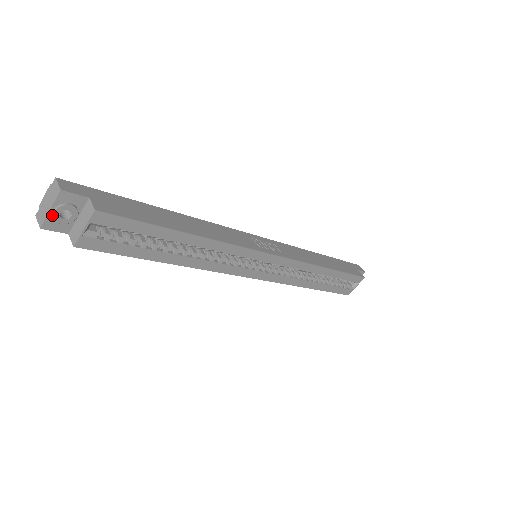
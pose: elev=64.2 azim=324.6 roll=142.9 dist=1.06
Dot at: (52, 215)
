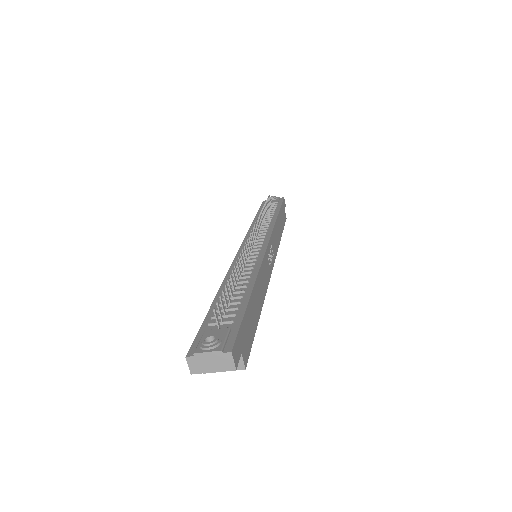
Dot at: (210, 372)
